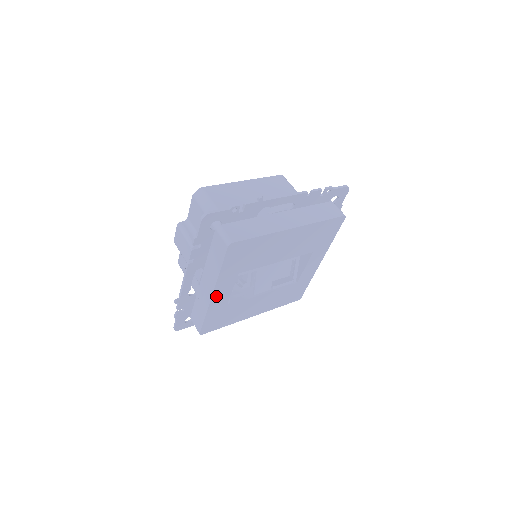
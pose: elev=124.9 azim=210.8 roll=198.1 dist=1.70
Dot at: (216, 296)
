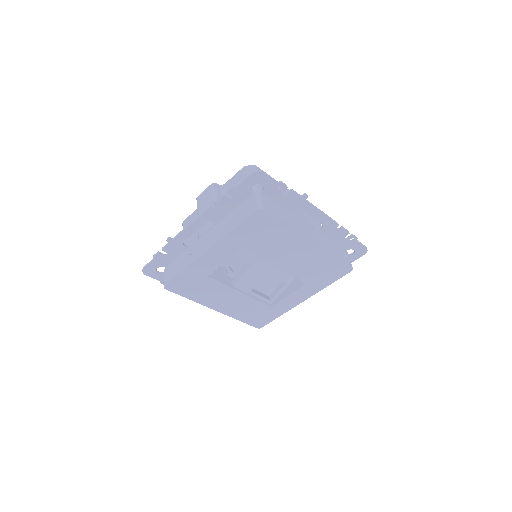
Dot at: (209, 255)
